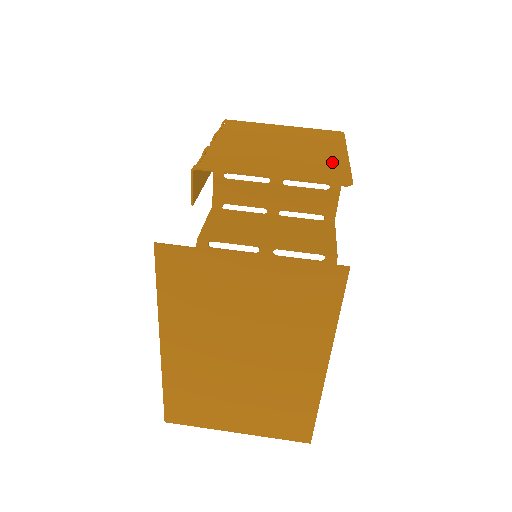
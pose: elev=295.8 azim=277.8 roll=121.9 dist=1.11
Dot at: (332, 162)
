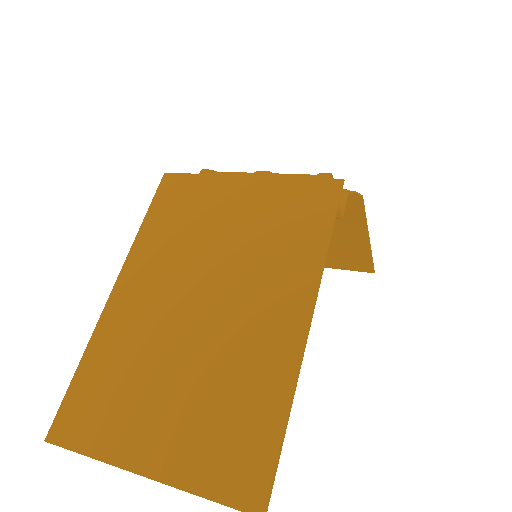
Dot at: (350, 221)
